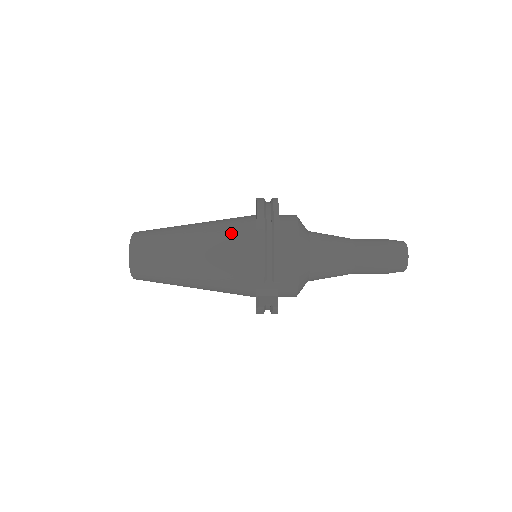
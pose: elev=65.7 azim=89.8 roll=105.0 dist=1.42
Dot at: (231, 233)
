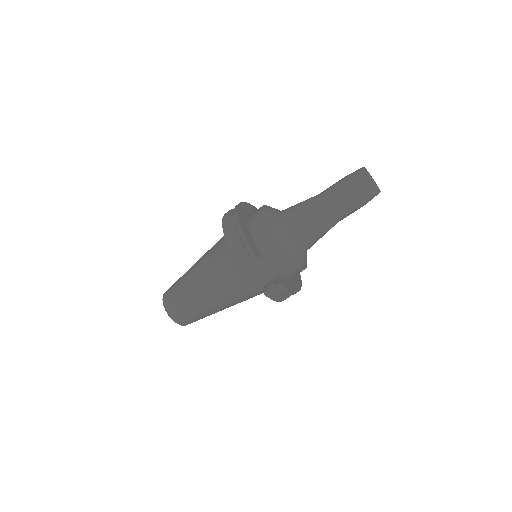
Dot at: (217, 248)
